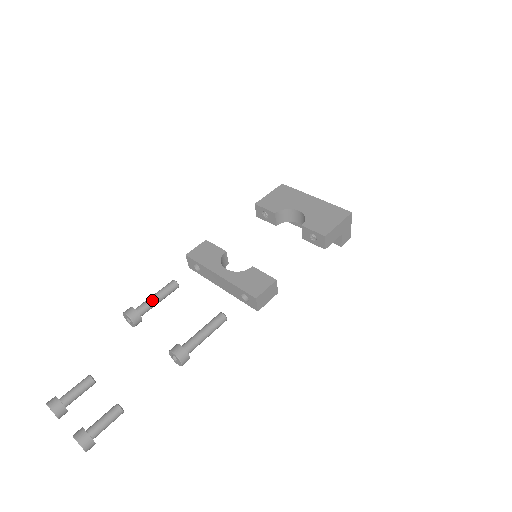
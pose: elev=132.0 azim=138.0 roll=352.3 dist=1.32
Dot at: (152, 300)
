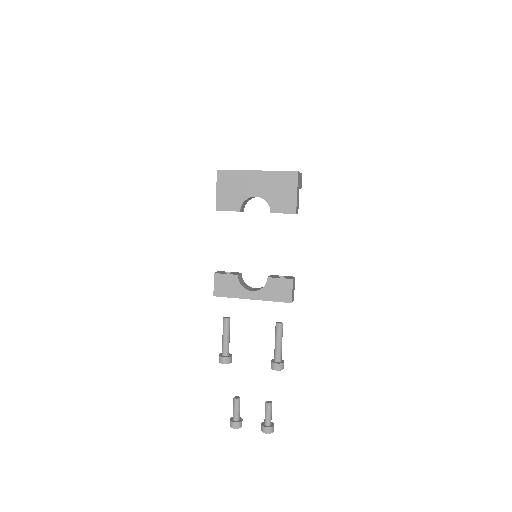
Dot at: (226, 342)
